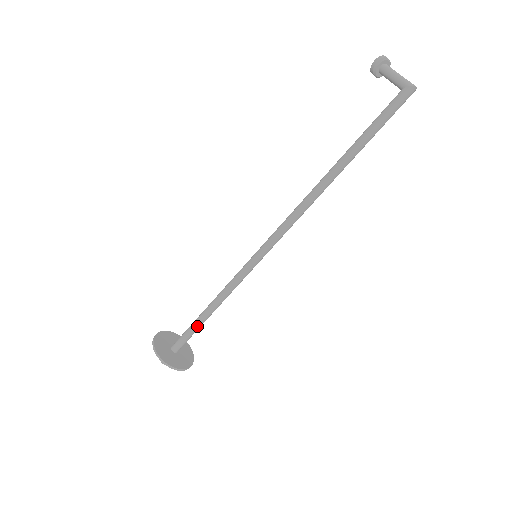
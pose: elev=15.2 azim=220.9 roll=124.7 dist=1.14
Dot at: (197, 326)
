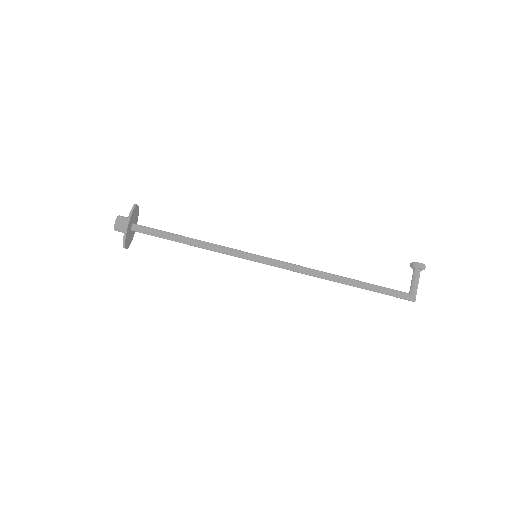
Dot at: (170, 239)
